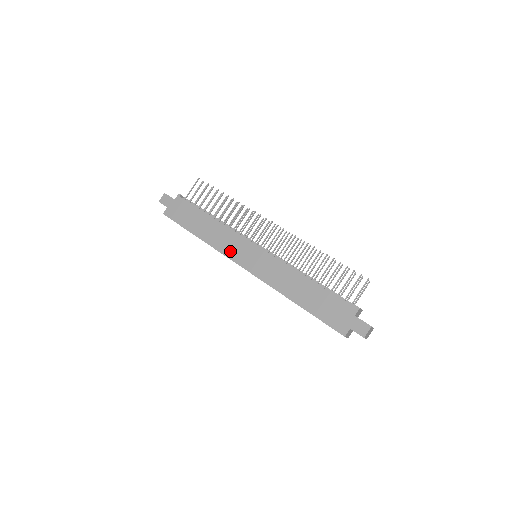
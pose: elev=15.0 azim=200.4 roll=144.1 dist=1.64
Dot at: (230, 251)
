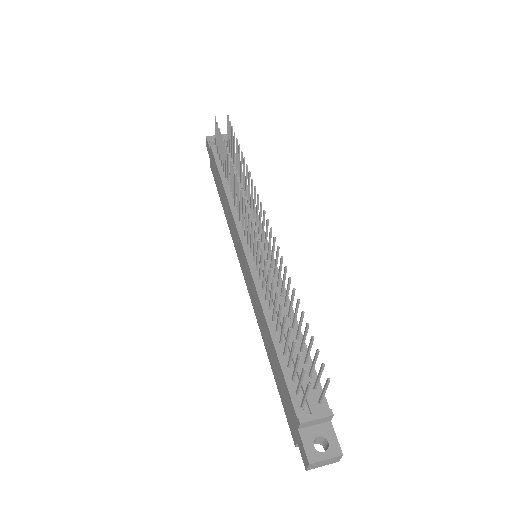
Dot at: (235, 243)
